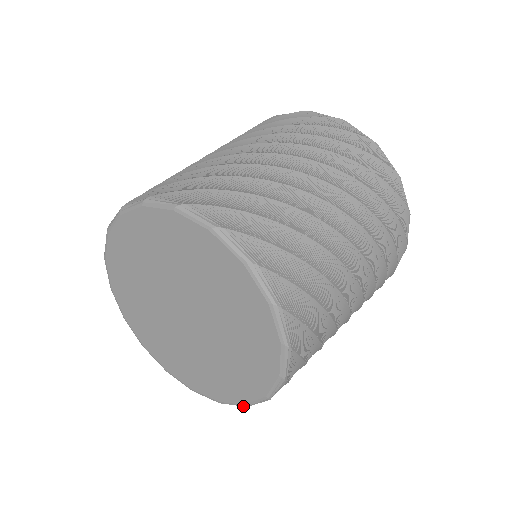
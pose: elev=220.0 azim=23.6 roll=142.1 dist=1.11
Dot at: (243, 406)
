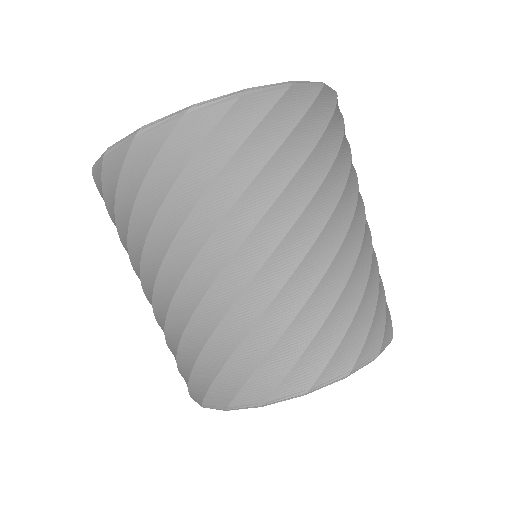
Dot at: occluded
